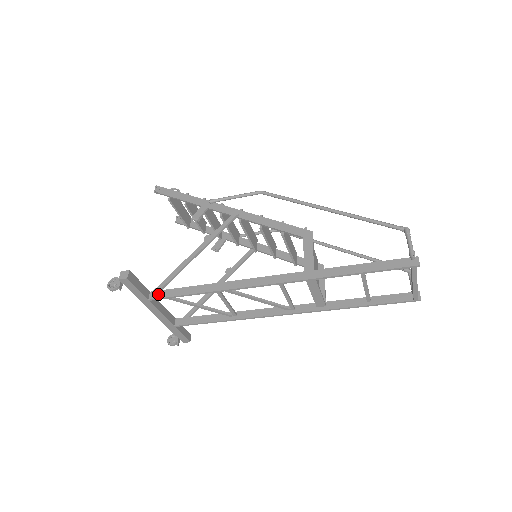
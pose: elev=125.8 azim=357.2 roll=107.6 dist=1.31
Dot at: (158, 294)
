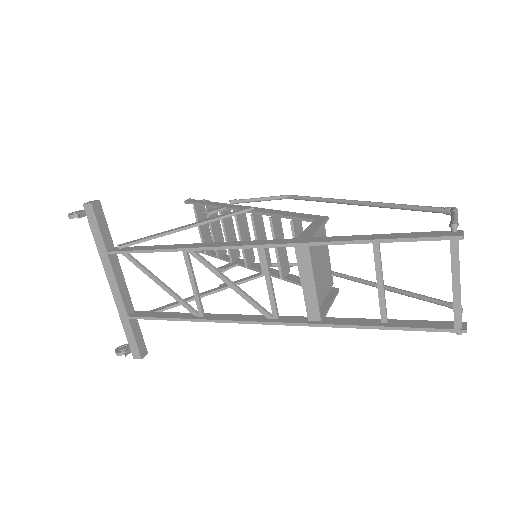
Dot at: (120, 248)
